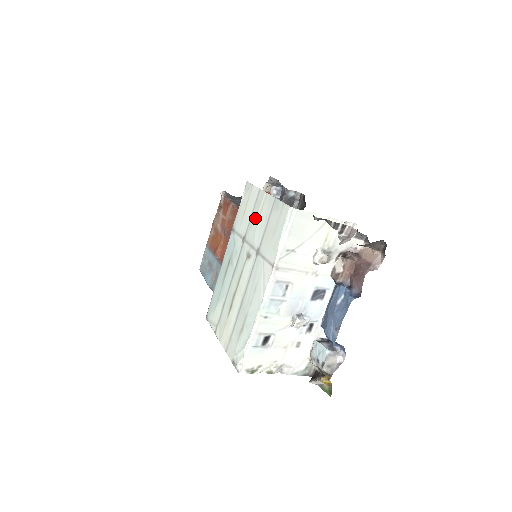
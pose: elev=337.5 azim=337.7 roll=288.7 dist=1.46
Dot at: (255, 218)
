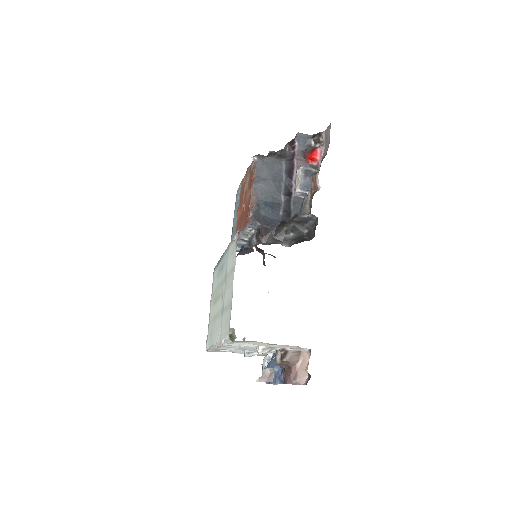
Dot at: (228, 282)
